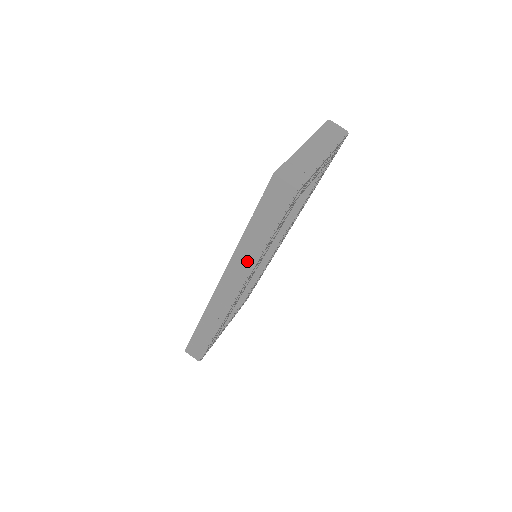
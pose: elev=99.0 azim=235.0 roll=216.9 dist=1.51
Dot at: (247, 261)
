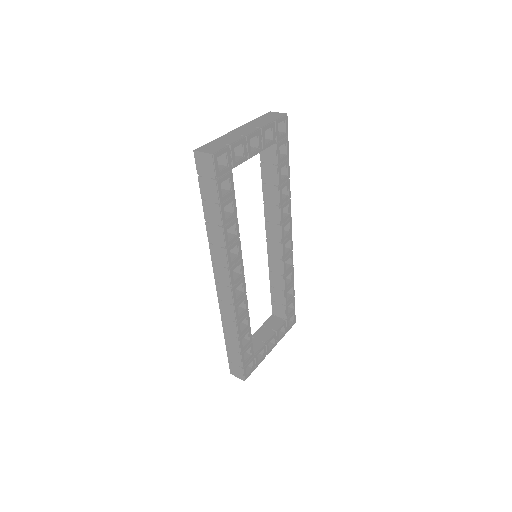
Dot at: (219, 245)
